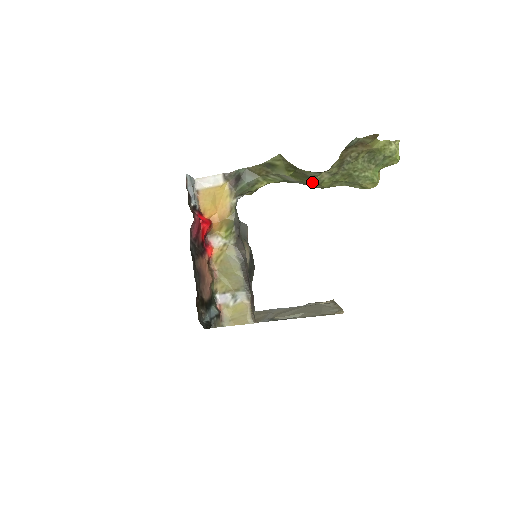
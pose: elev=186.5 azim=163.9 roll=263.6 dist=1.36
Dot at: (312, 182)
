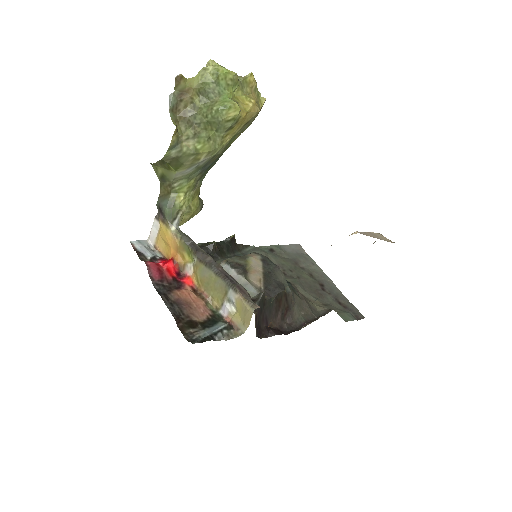
Dot at: (190, 158)
